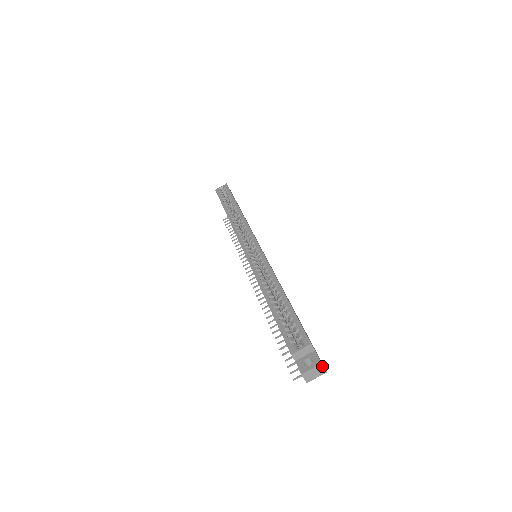
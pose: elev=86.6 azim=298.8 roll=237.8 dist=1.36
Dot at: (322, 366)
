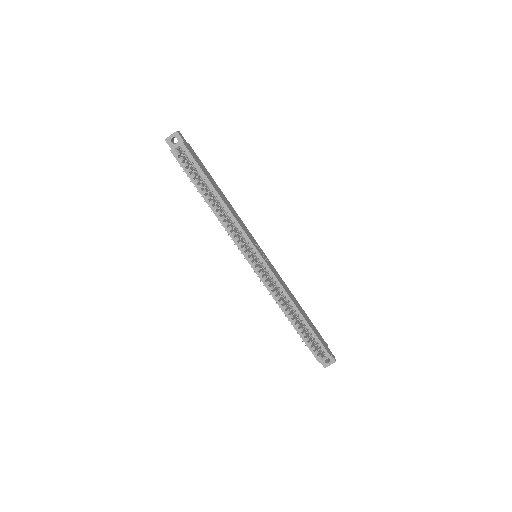
Dot at: (335, 361)
